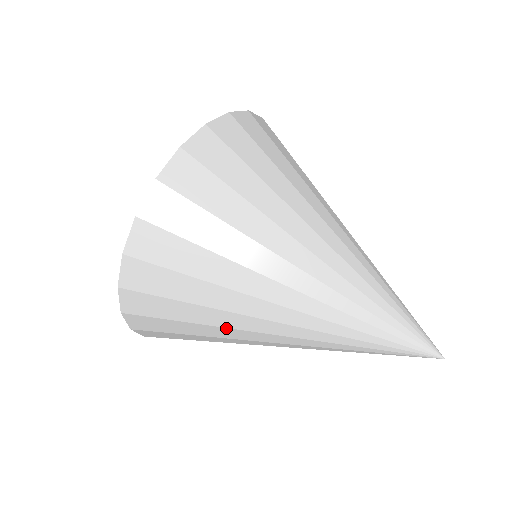
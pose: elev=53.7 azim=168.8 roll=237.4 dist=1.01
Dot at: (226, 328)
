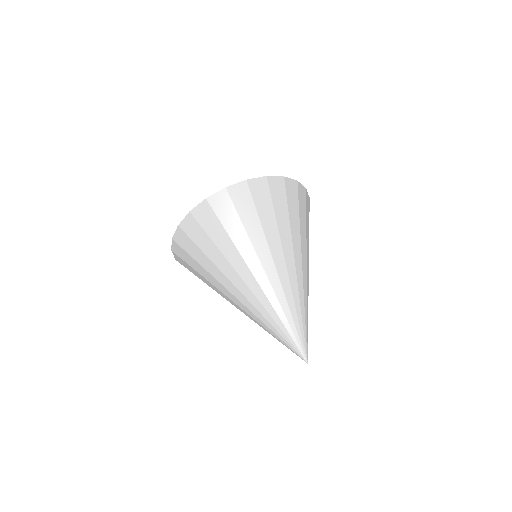
Dot at: occluded
